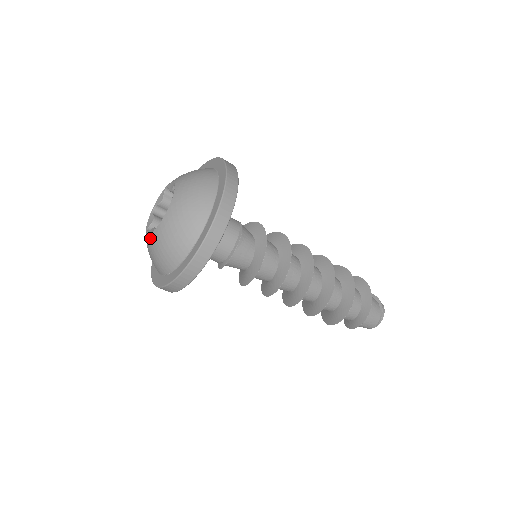
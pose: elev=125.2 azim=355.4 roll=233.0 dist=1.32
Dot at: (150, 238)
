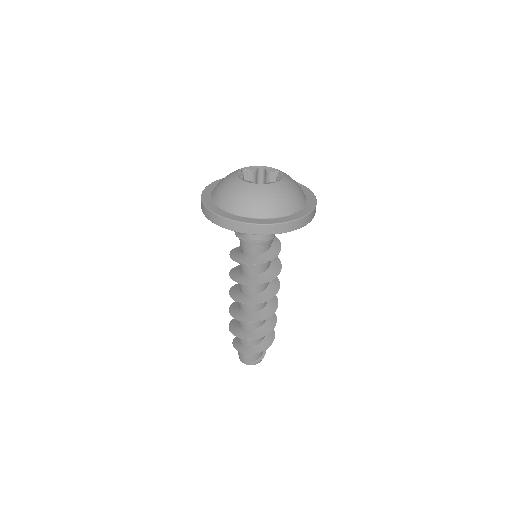
Dot at: (234, 176)
